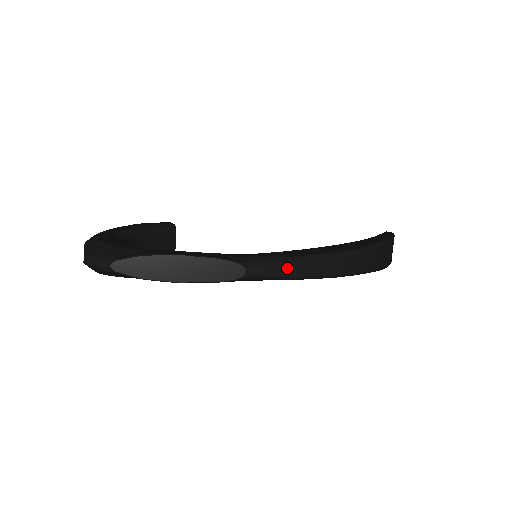
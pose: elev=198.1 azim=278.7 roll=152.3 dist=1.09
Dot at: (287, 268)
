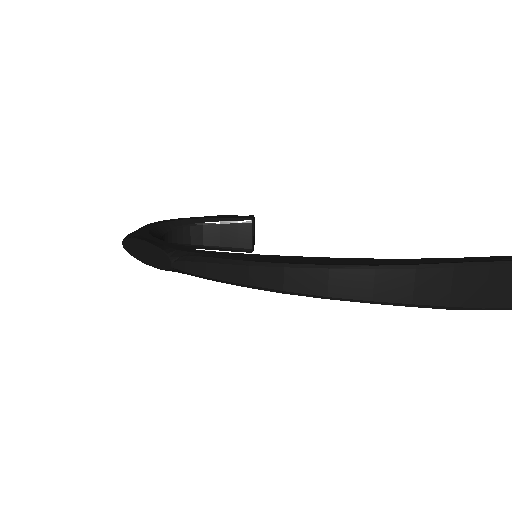
Dot at: (210, 269)
